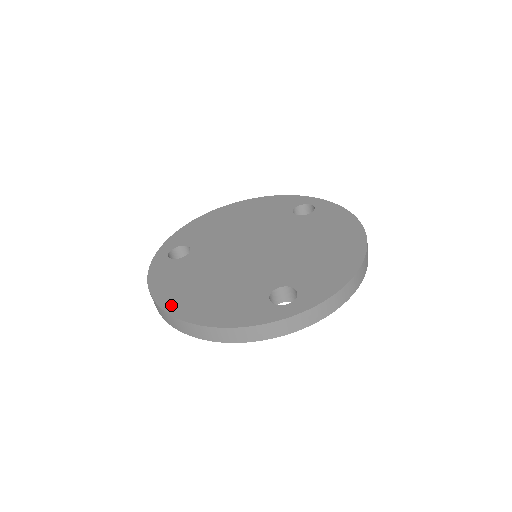
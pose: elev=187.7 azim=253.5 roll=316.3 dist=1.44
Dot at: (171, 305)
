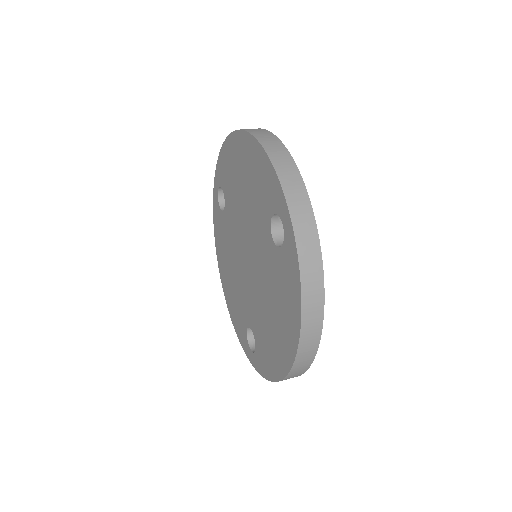
Dot at: (220, 270)
